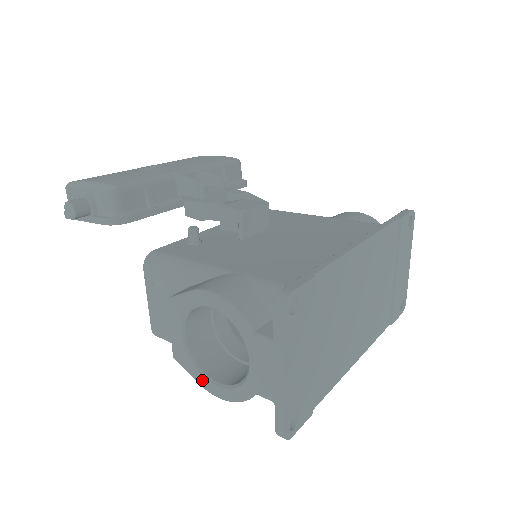
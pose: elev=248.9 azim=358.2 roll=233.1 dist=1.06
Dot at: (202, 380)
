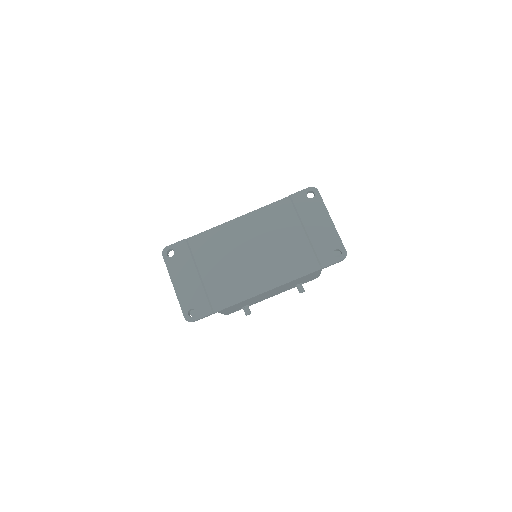
Dot at: occluded
